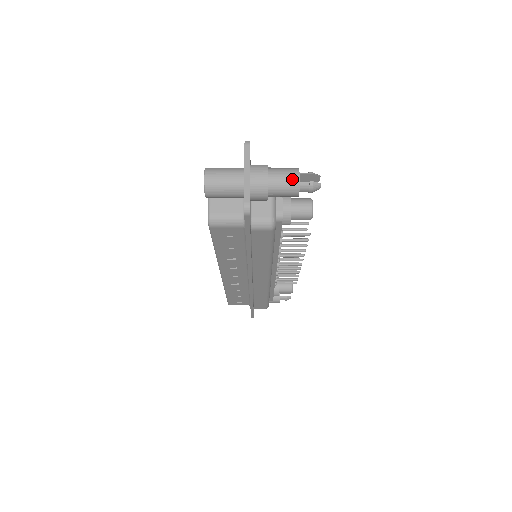
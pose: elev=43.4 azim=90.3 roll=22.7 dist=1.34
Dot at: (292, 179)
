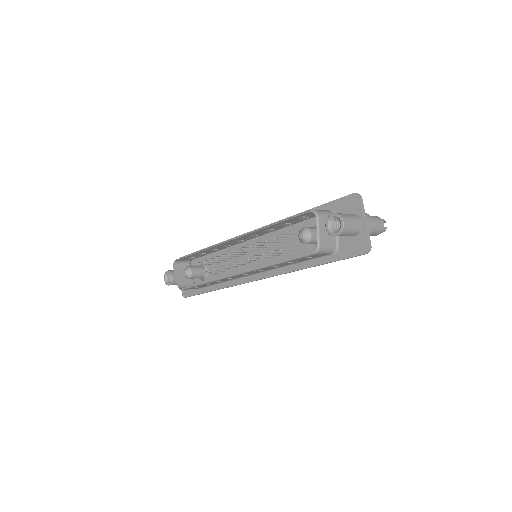
Dot at: (381, 226)
